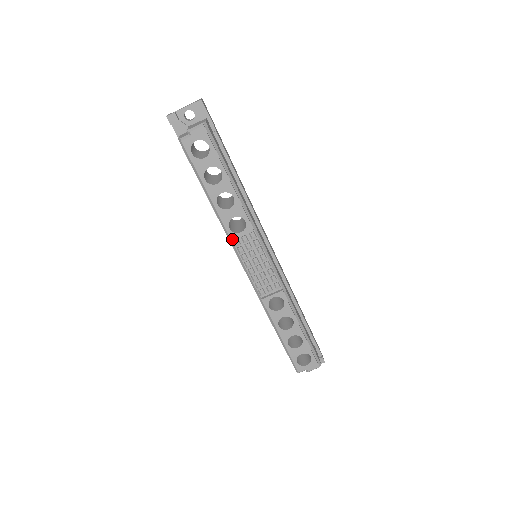
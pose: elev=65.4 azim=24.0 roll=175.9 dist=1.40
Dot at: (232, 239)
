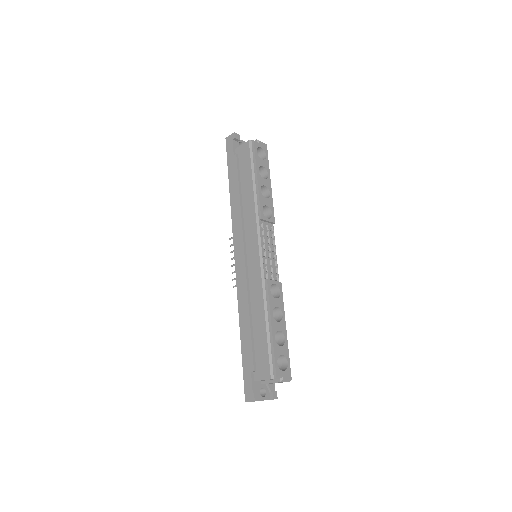
Dot at: (262, 219)
